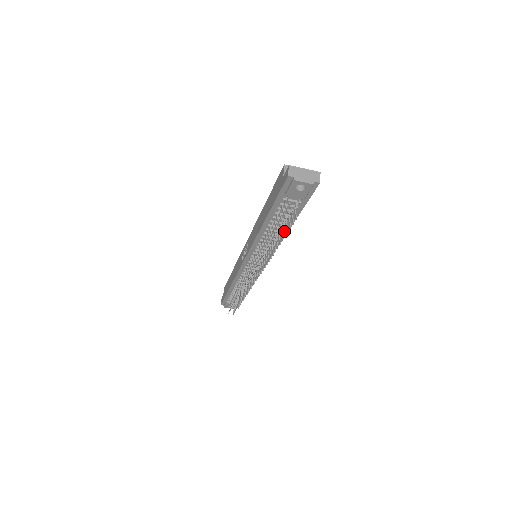
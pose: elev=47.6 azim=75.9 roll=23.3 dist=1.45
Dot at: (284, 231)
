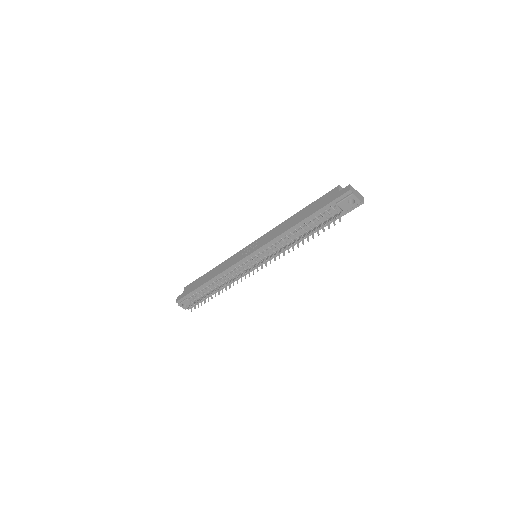
Dot at: occluded
